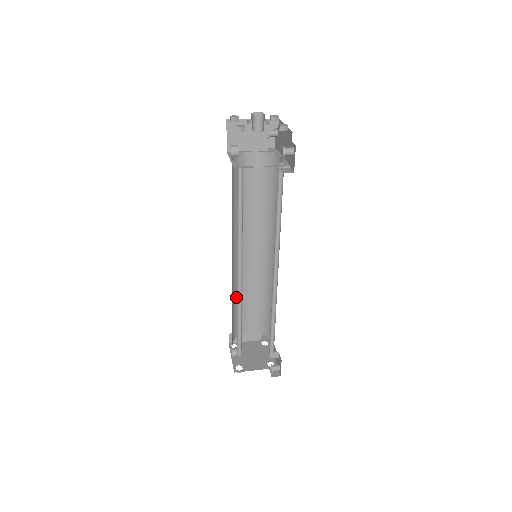
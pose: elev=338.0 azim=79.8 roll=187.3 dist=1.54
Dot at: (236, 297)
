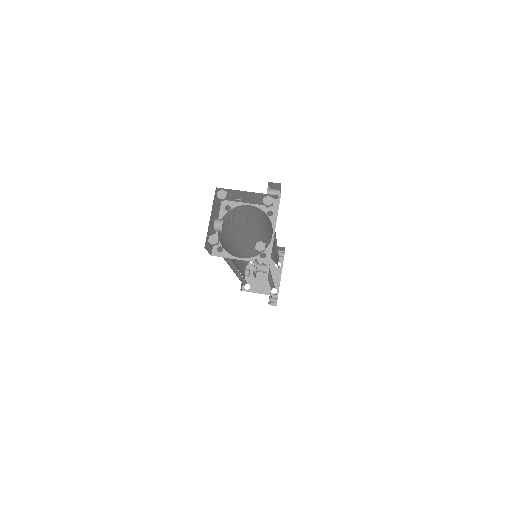
Dot at: (247, 251)
